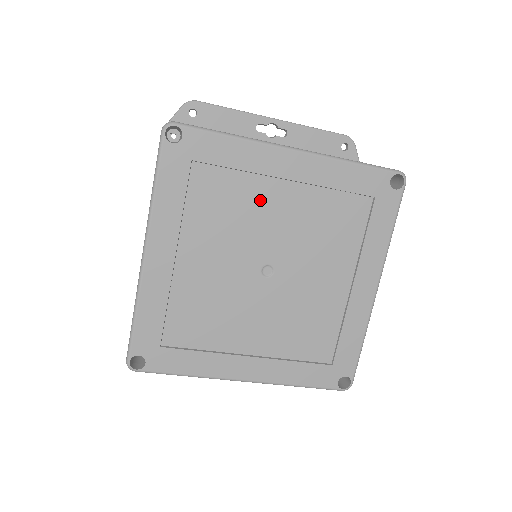
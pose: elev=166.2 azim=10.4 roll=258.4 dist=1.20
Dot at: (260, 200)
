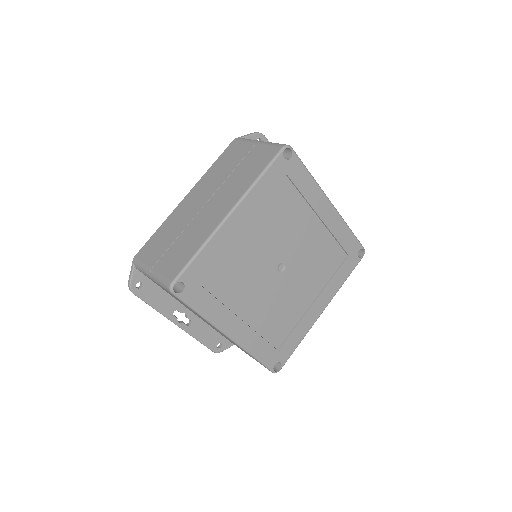
Dot at: (302, 221)
